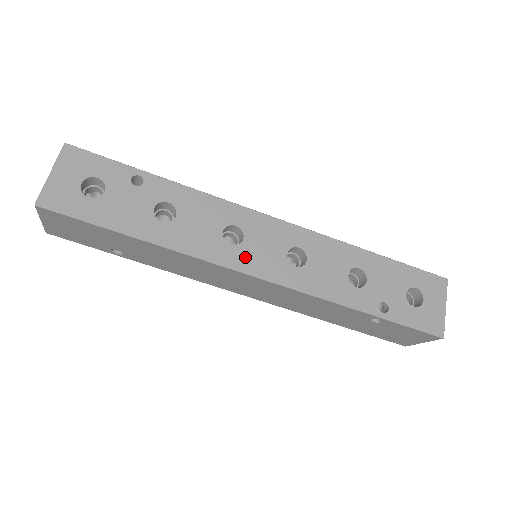
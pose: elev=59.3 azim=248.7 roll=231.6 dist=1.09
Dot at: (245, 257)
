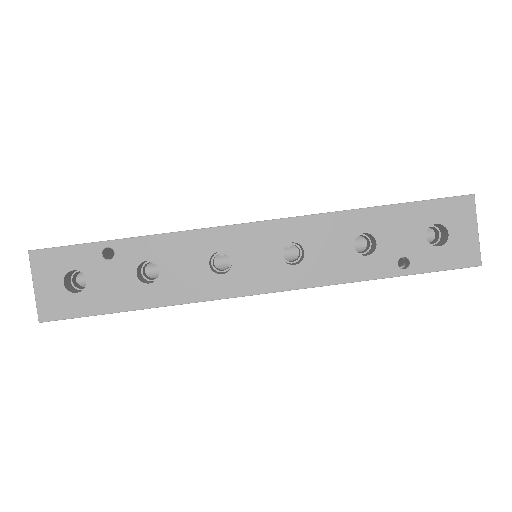
Dot at: (241, 280)
